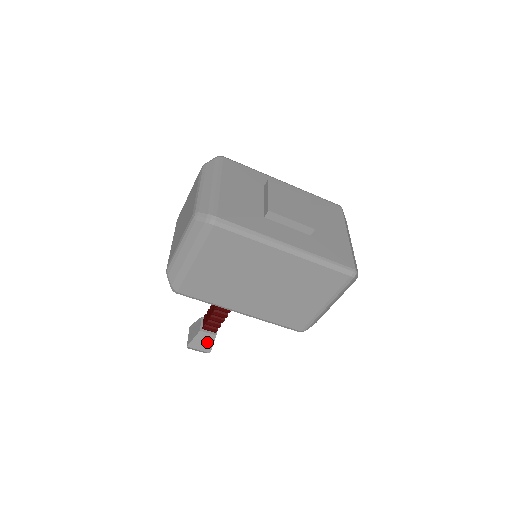
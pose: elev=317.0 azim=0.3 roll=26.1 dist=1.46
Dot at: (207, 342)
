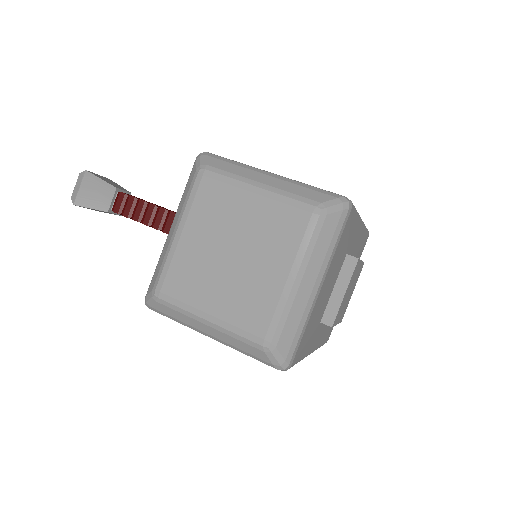
Dot at: (105, 212)
